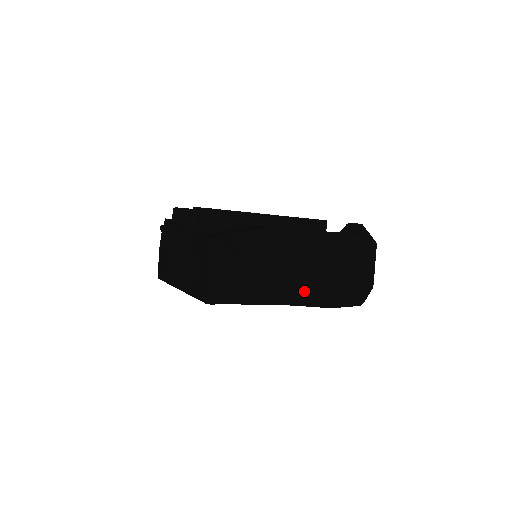
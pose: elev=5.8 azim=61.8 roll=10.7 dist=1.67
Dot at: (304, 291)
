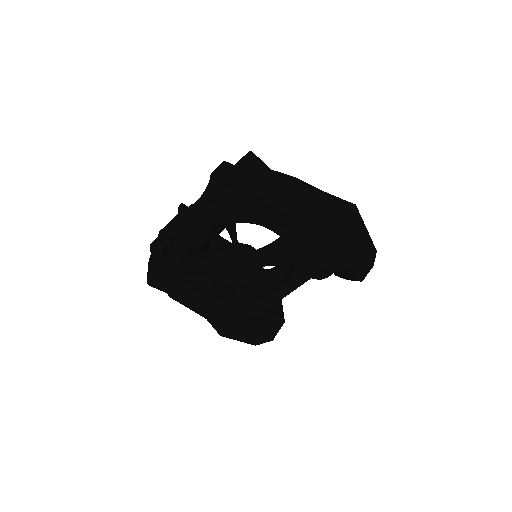
Dot at: (326, 222)
